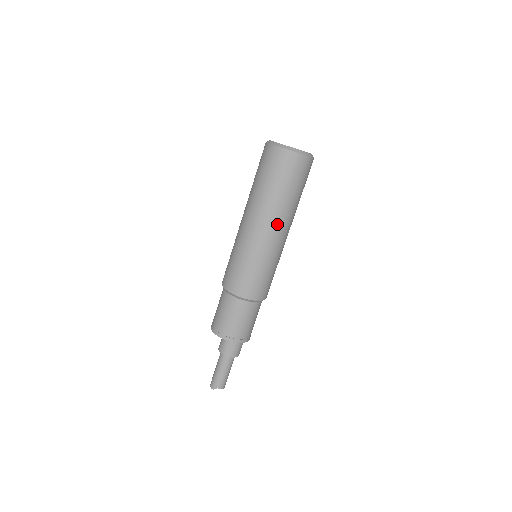
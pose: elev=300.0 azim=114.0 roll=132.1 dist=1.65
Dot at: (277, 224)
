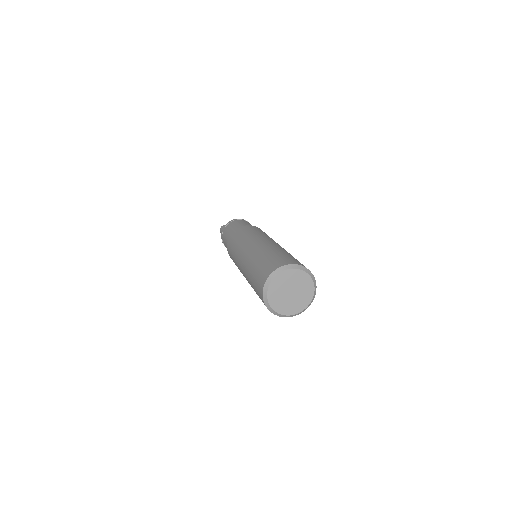
Dot at: occluded
